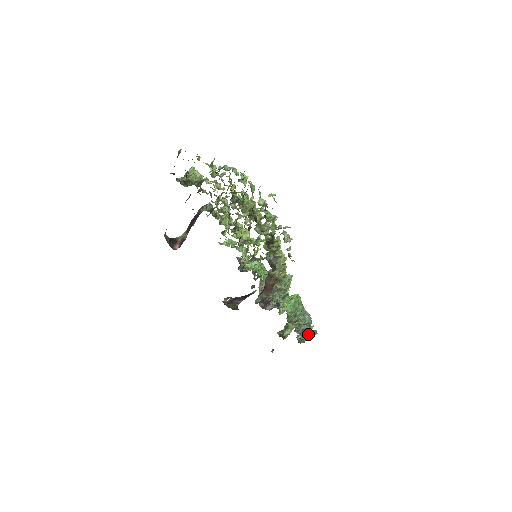
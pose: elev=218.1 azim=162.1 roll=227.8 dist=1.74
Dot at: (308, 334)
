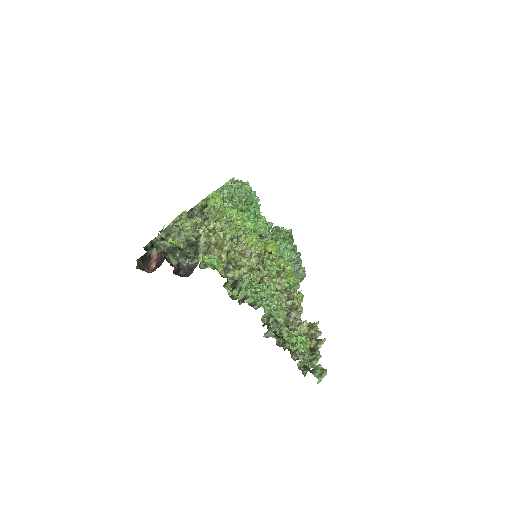
Dot at: occluded
